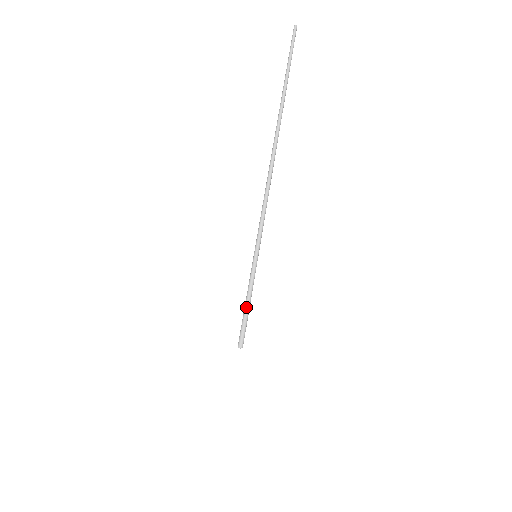
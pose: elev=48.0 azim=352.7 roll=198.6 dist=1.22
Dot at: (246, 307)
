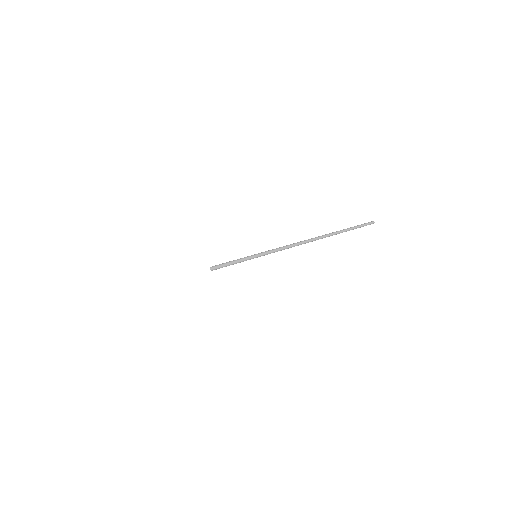
Dot at: (230, 264)
